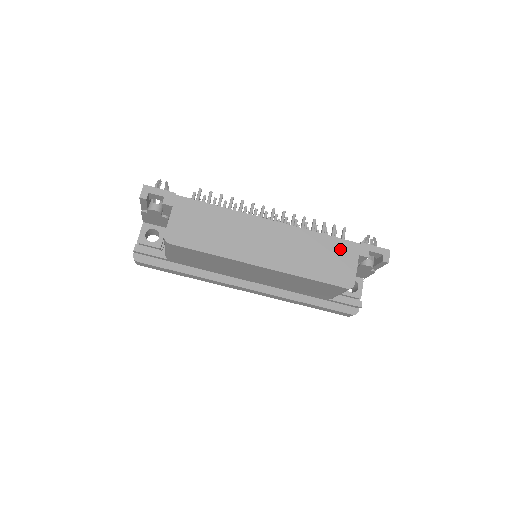
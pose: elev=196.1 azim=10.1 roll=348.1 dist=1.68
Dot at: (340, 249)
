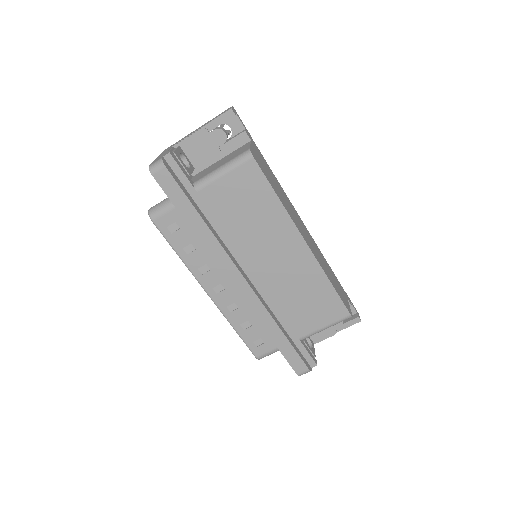
Dot at: (339, 284)
